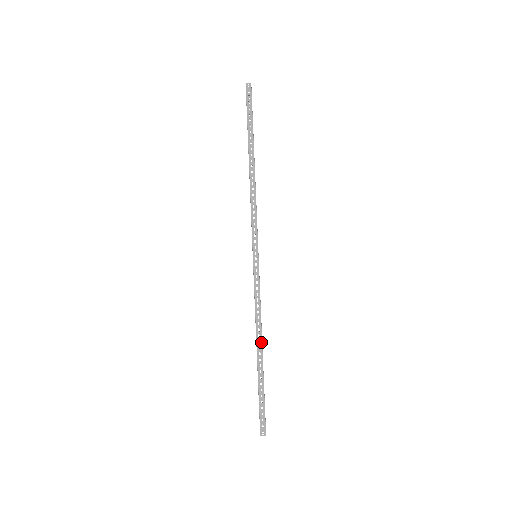
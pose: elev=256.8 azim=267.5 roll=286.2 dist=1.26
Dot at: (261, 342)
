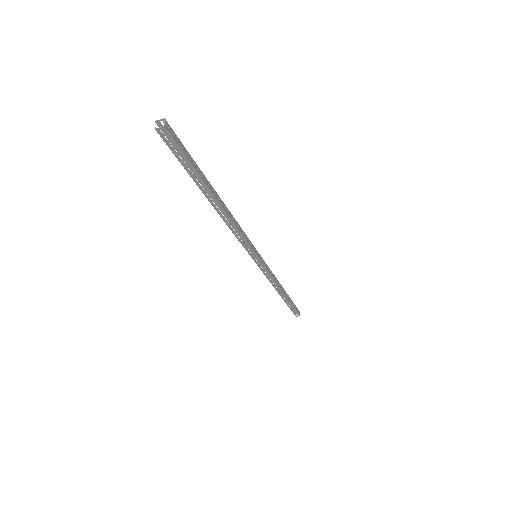
Dot at: (281, 291)
